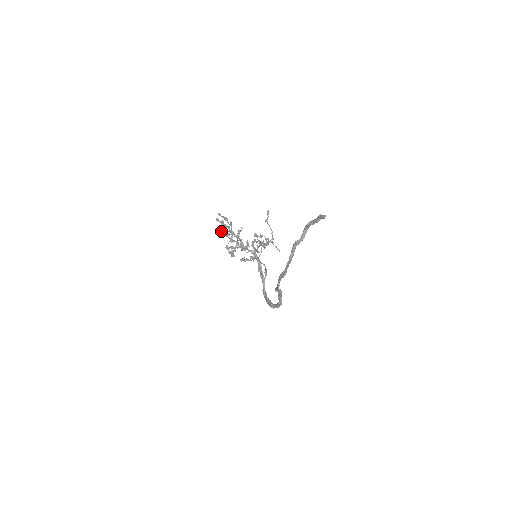
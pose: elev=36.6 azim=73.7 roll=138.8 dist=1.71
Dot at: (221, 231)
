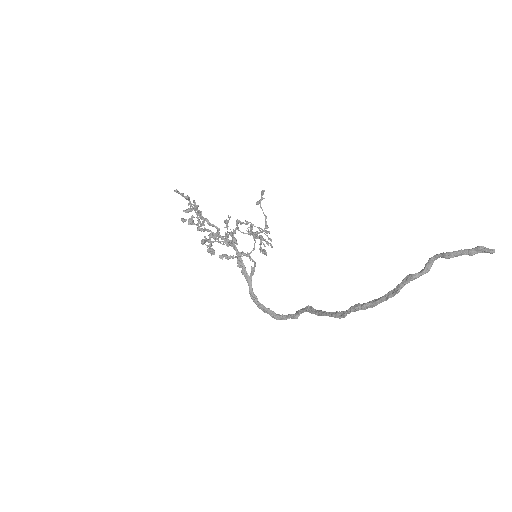
Dot at: (189, 218)
